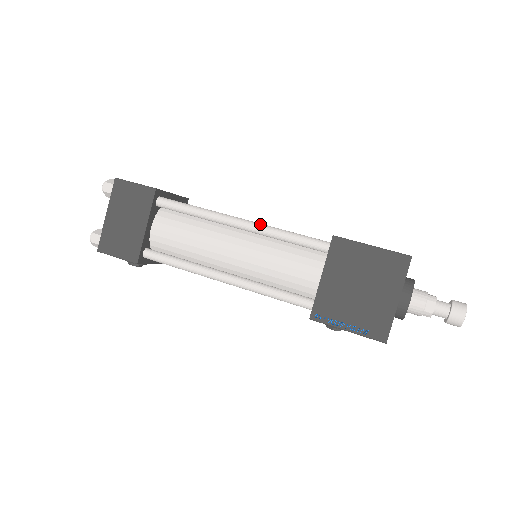
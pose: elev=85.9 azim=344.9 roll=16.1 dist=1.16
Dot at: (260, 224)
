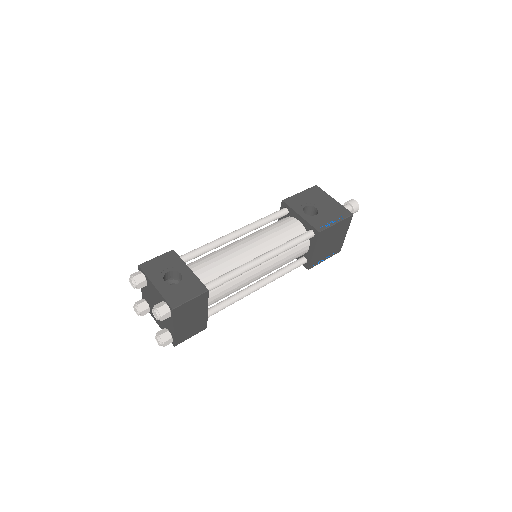
Dot at: (275, 252)
